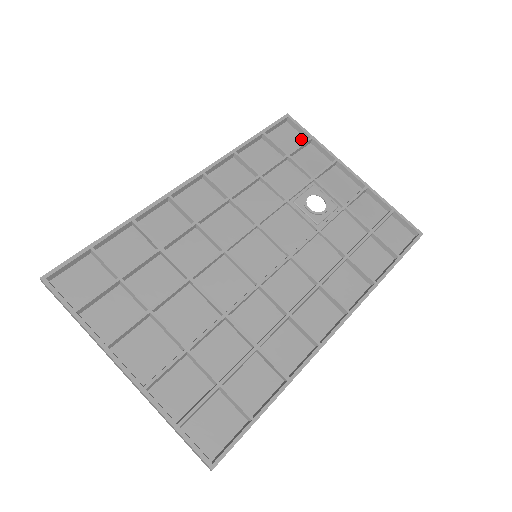
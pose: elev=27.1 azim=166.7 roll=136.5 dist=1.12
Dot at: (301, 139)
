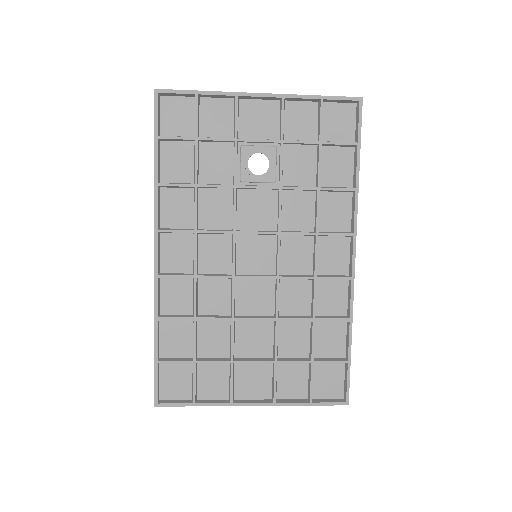
Dot at: (189, 102)
